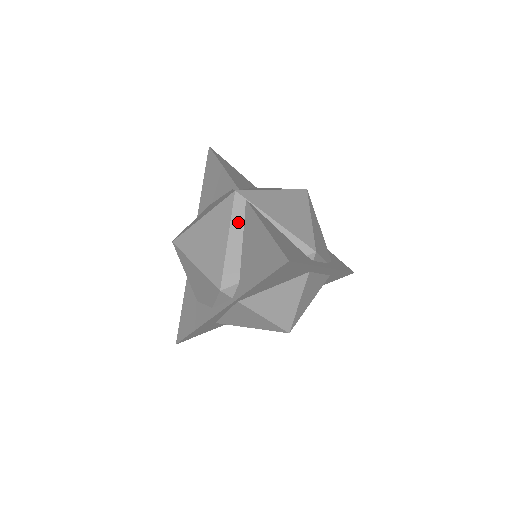
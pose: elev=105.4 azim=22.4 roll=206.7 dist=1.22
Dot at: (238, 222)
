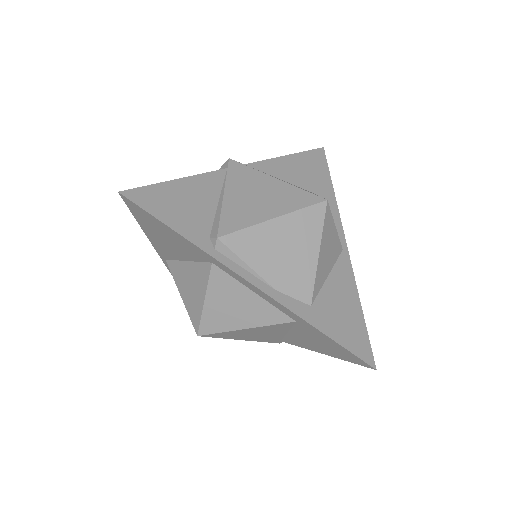
Dot at: occluded
